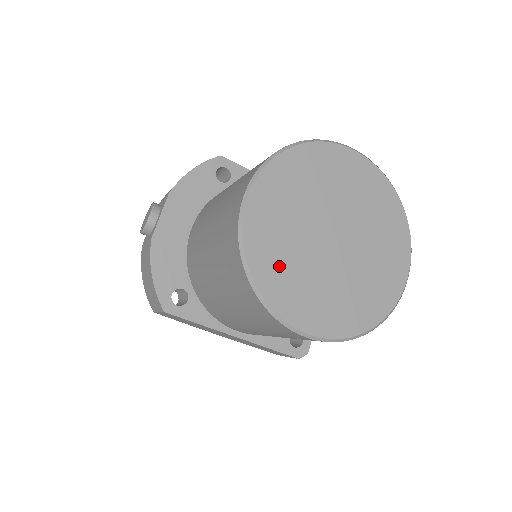
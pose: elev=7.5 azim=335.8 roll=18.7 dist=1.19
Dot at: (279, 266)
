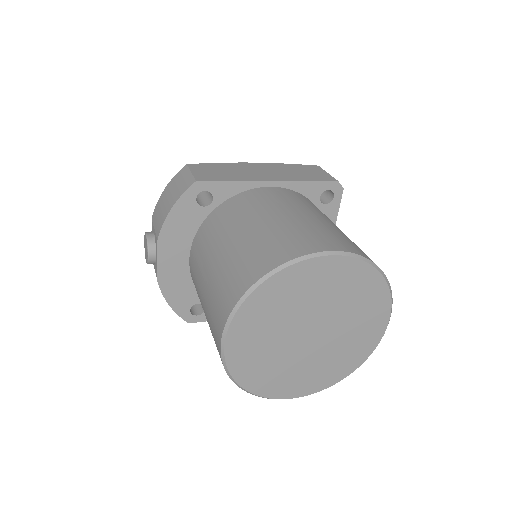
Dot at: (264, 373)
